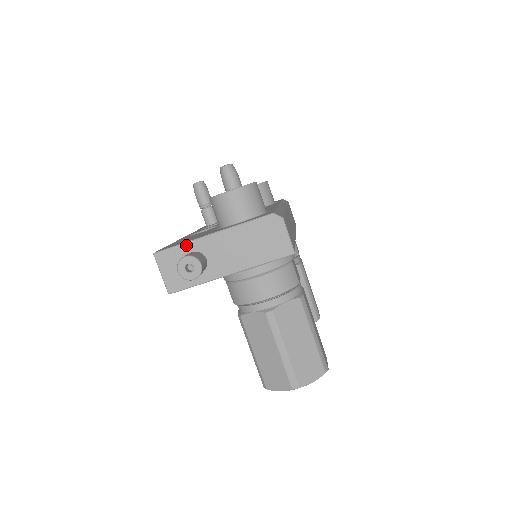
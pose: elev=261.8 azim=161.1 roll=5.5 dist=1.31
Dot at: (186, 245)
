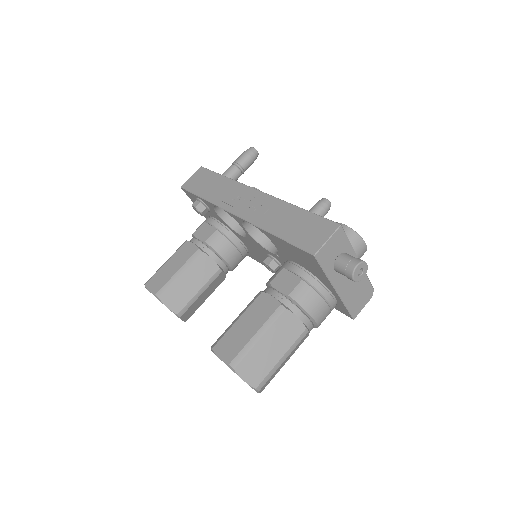
Dot at: (350, 247)
